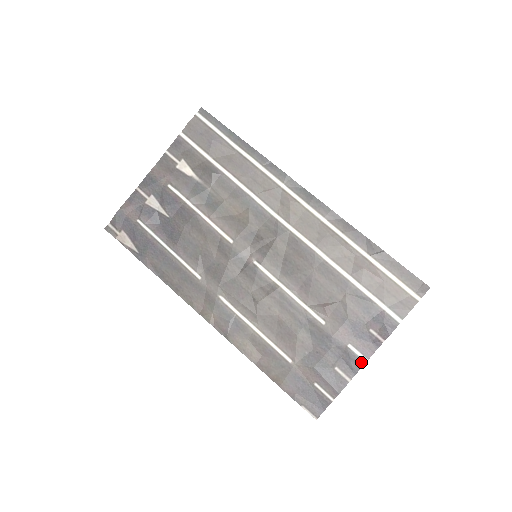
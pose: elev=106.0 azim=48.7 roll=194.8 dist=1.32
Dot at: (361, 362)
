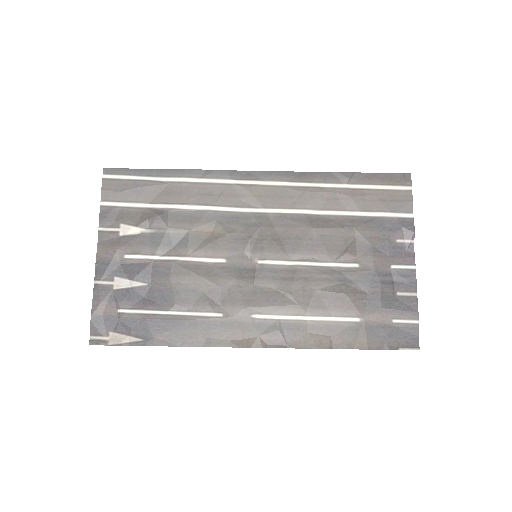
Dot at: (412, 272)
